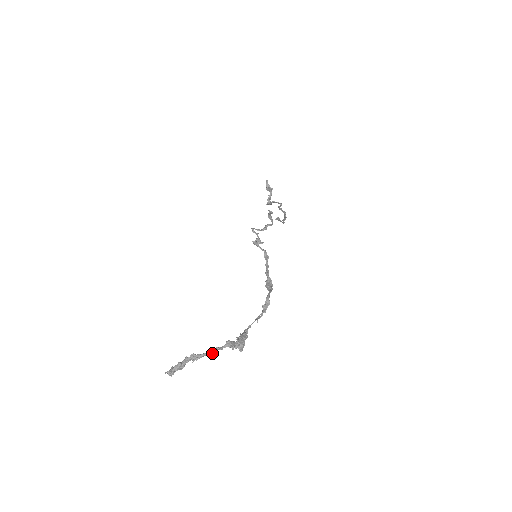
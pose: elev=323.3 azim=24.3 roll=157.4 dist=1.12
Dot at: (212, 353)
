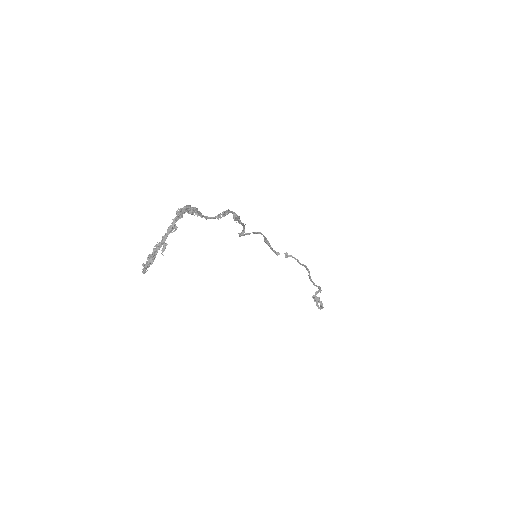
Dot at: (170, 231)
